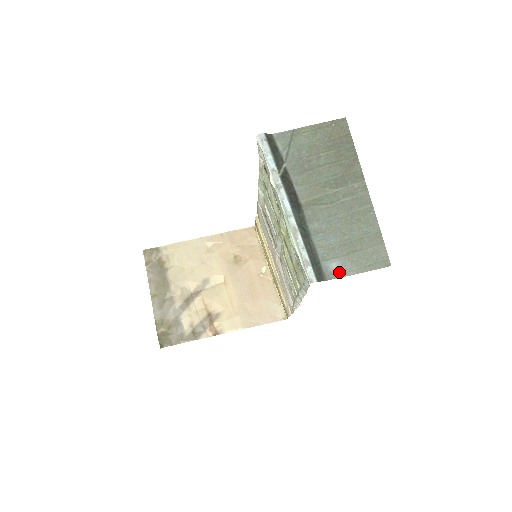
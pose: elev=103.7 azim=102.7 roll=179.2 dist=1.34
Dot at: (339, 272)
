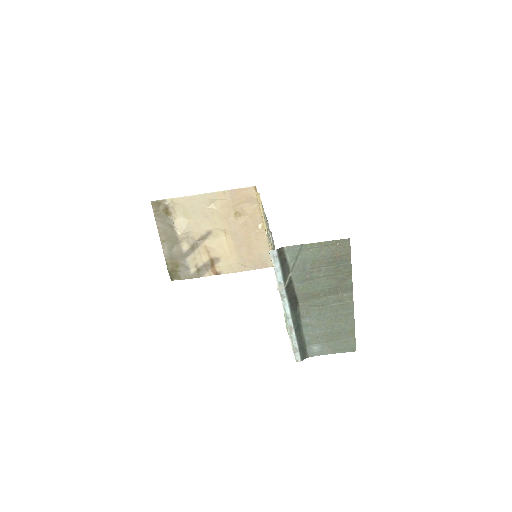
Dot at: (318, 352)
